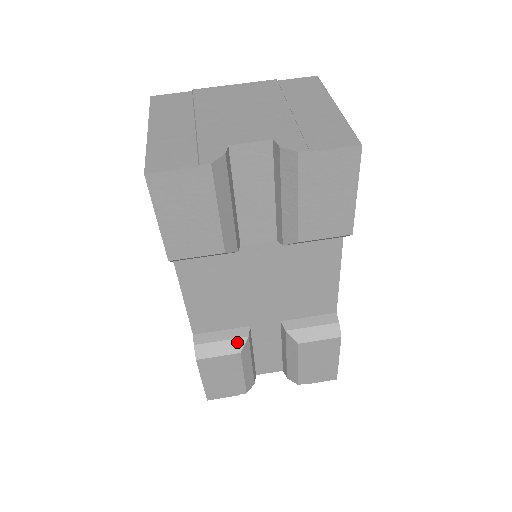
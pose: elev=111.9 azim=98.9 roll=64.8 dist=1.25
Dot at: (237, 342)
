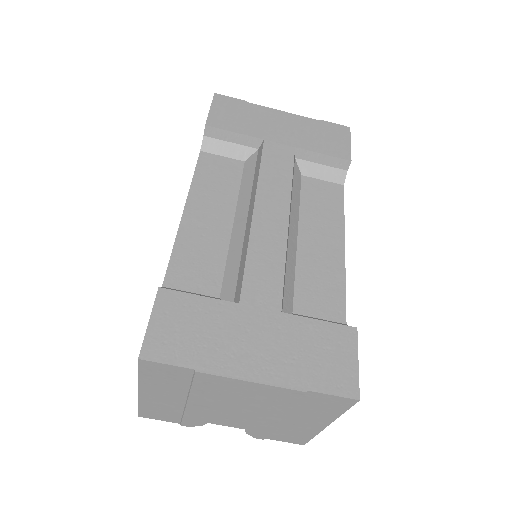
Dot at: occluded
